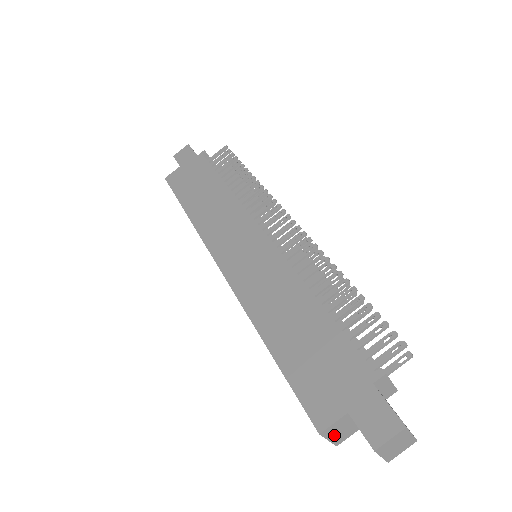
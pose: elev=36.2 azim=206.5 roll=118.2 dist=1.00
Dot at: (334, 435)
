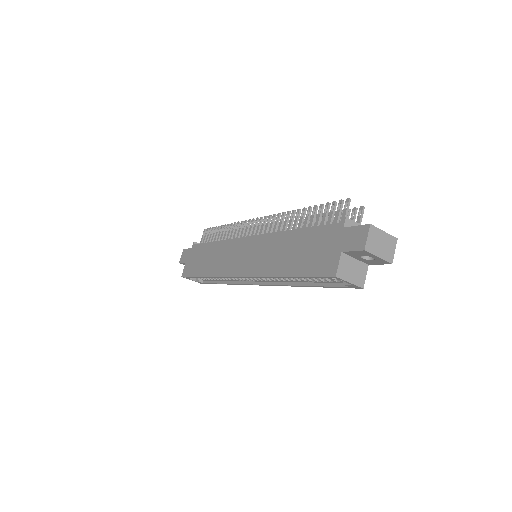
Dot at: (350, 277)
